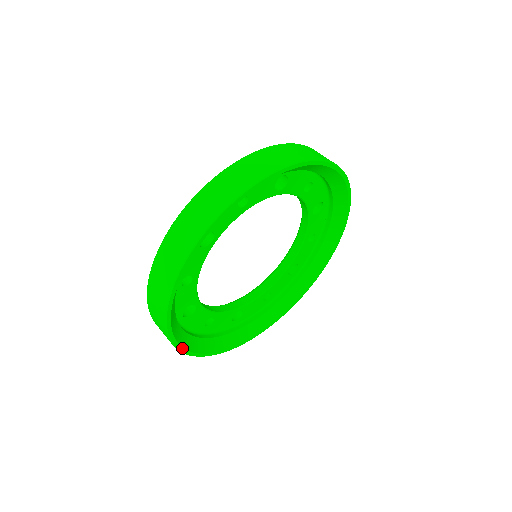
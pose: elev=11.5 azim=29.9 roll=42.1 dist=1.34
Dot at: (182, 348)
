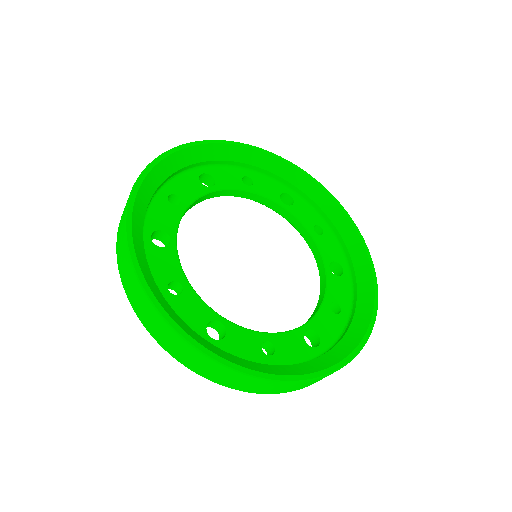
Dot at: (228, 362)
